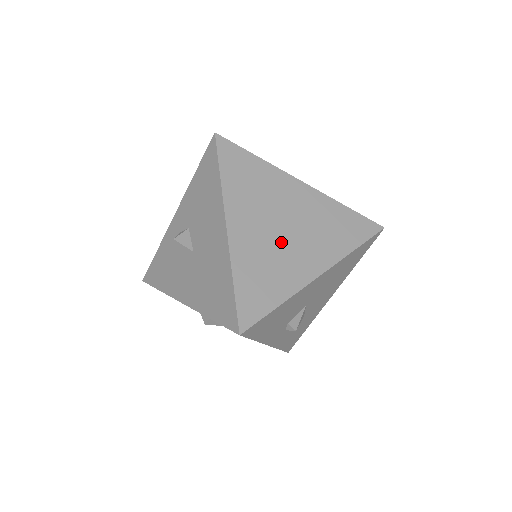
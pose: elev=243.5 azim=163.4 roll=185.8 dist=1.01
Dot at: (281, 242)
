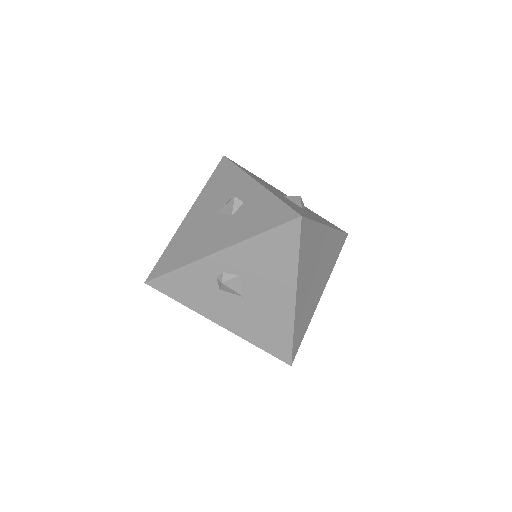
Dot at: (313, 287)
